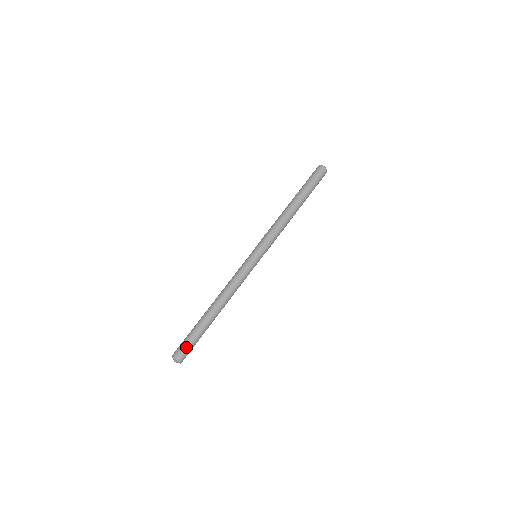
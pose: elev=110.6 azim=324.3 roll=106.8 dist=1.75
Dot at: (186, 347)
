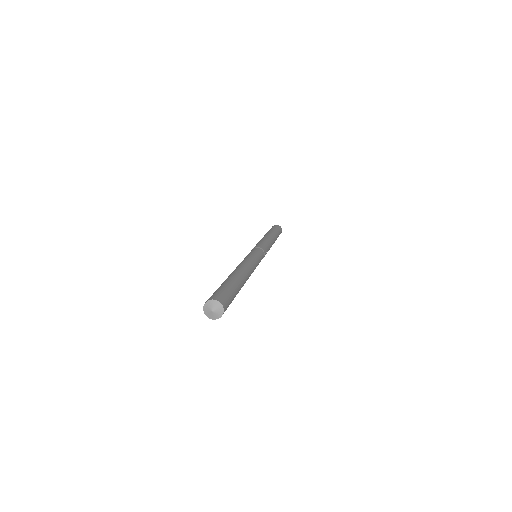
Dot at: (227, 294)
